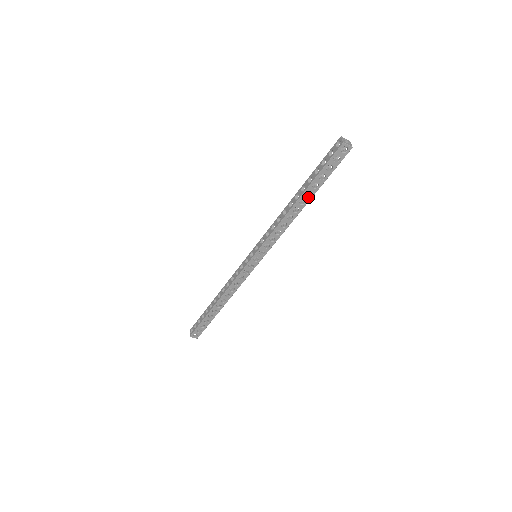
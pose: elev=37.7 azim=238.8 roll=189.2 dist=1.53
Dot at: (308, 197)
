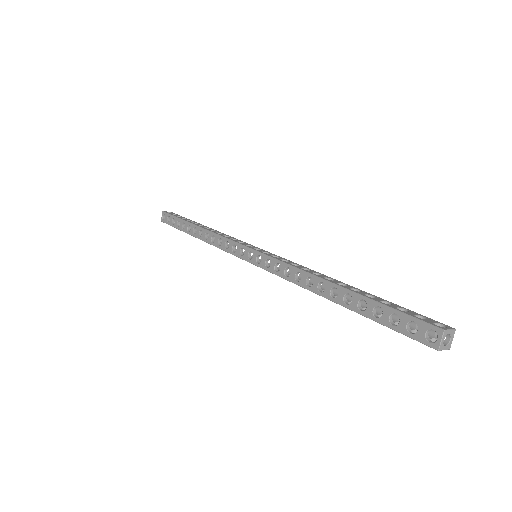
Dot at: occluded
